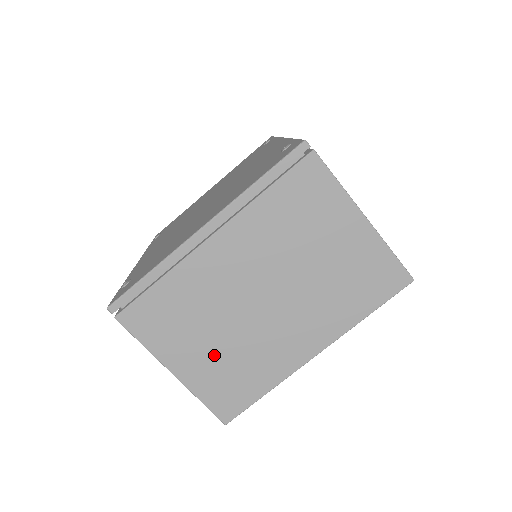
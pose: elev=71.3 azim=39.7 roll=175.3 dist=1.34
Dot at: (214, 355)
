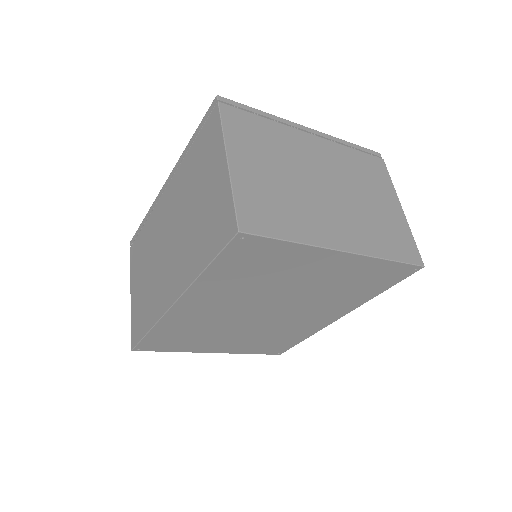
Dot at: (269, 181)
